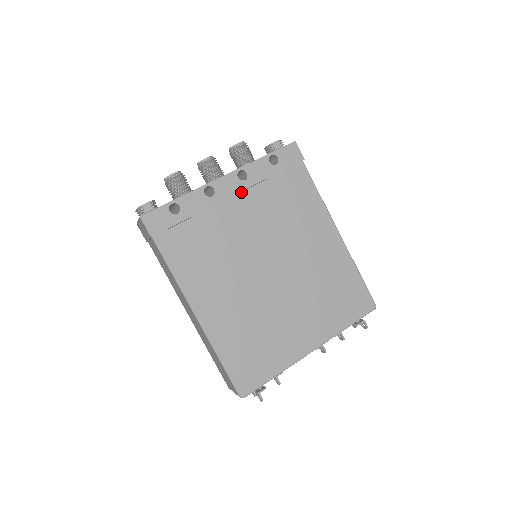
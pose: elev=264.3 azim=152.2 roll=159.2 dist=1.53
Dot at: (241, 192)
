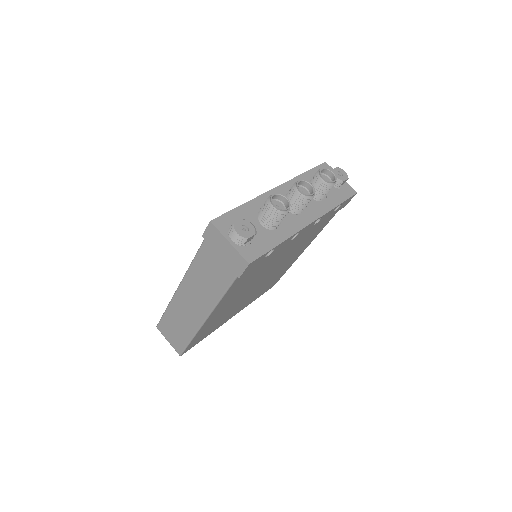
Dot at: occluded
